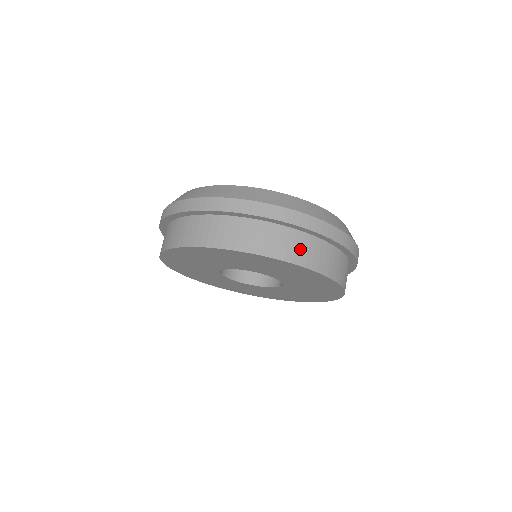
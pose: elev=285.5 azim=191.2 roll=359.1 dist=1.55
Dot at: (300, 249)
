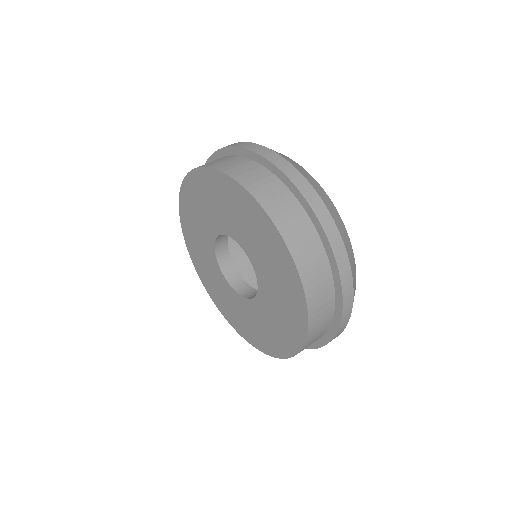
Dot at: (321, 298)
